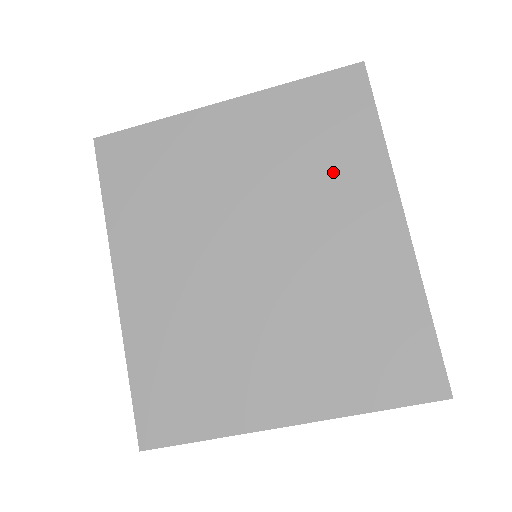
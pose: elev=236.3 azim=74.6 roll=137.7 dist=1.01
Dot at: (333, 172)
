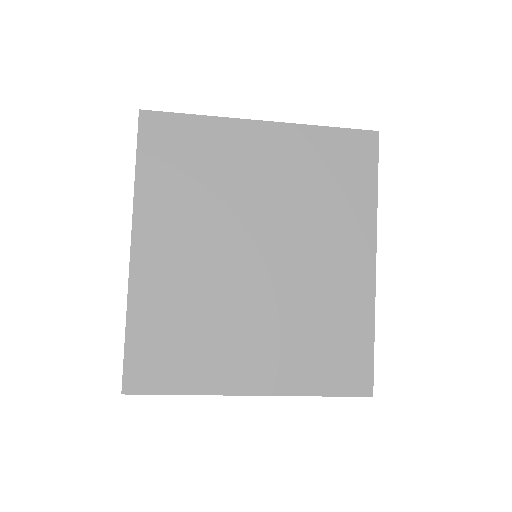
Dot at: (335, 209)
